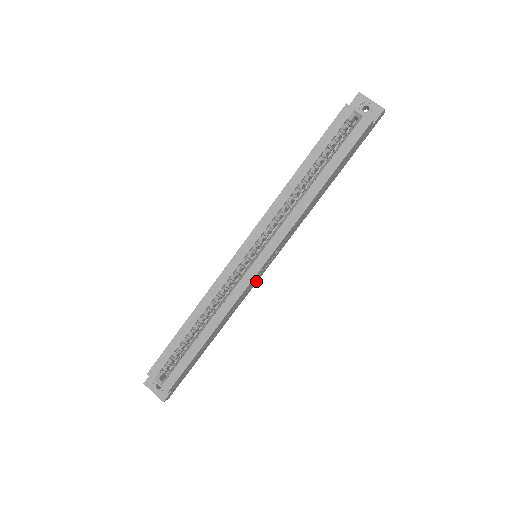
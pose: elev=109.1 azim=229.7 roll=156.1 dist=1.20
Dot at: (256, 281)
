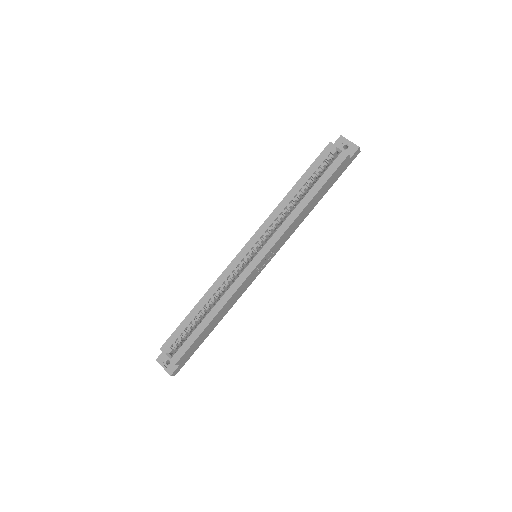
Dot at: (255, 277)
